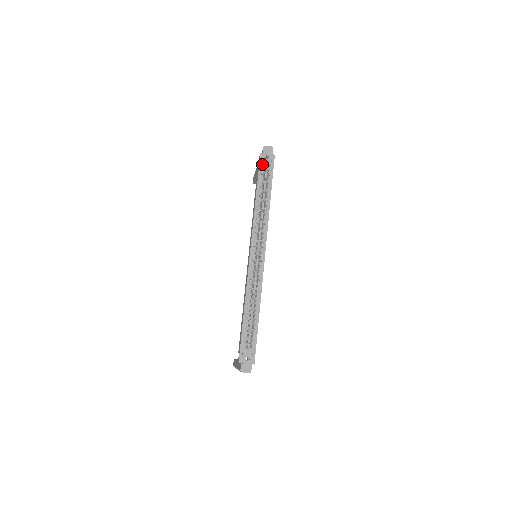
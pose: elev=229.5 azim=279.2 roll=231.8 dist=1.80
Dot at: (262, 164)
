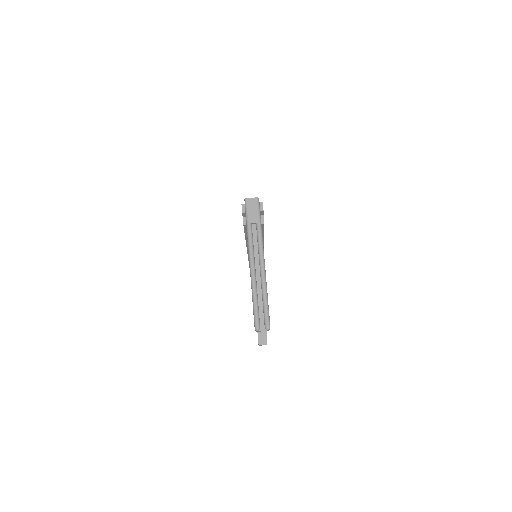
Dot at: occluded
